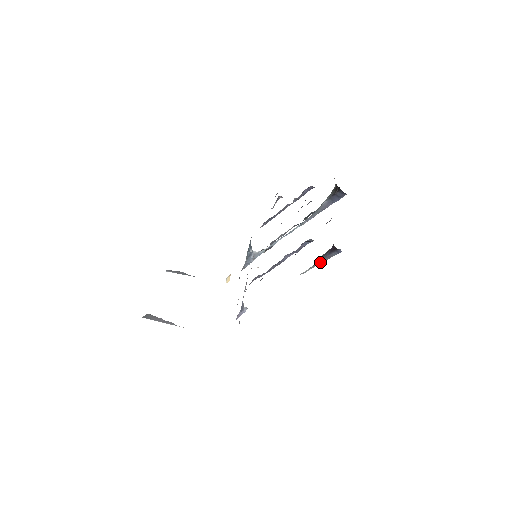
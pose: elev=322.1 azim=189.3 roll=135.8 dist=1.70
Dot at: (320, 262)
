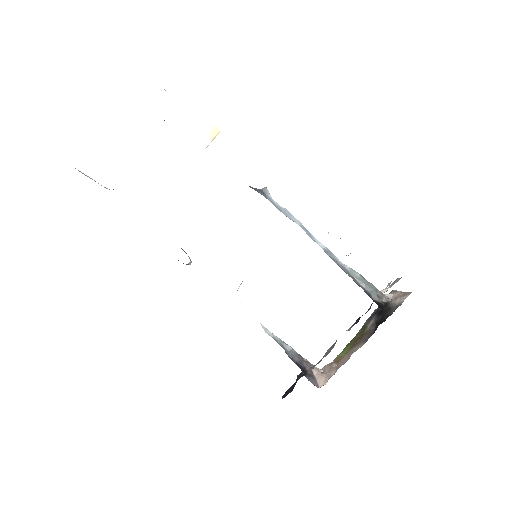
Dot at: (284, 349)
